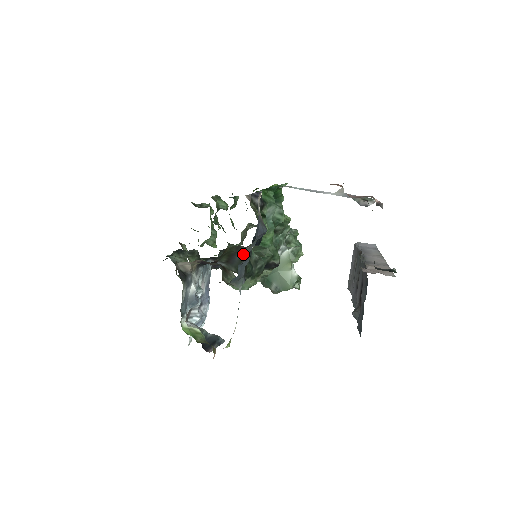
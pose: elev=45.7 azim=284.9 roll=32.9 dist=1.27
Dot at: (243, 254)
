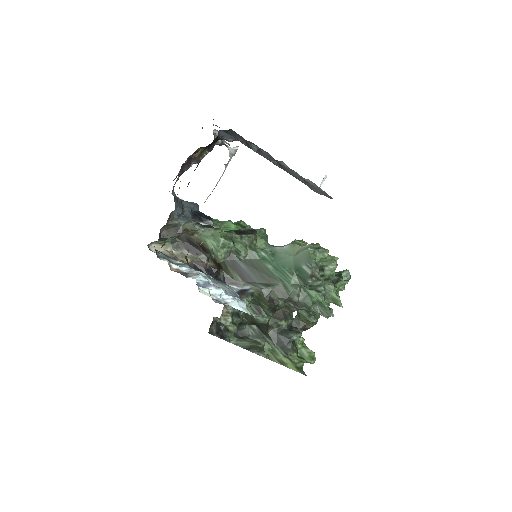
Dot at: occluded
